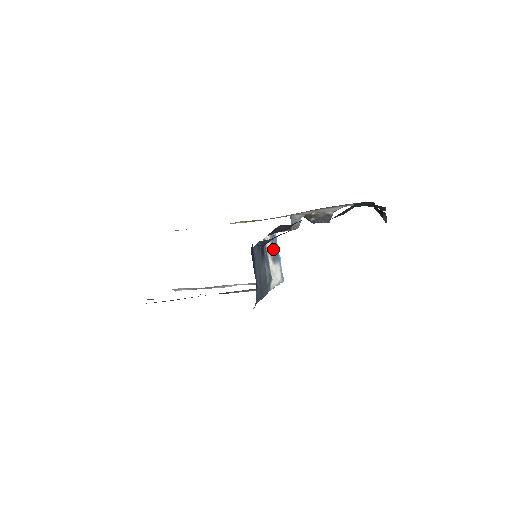
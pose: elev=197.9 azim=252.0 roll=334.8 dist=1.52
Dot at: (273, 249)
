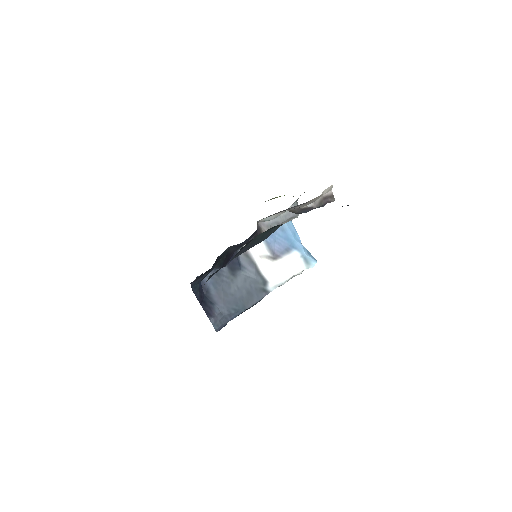
Dot at: (276, 243)
